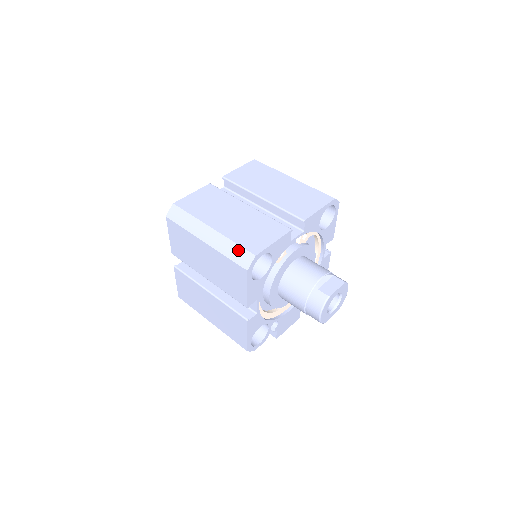
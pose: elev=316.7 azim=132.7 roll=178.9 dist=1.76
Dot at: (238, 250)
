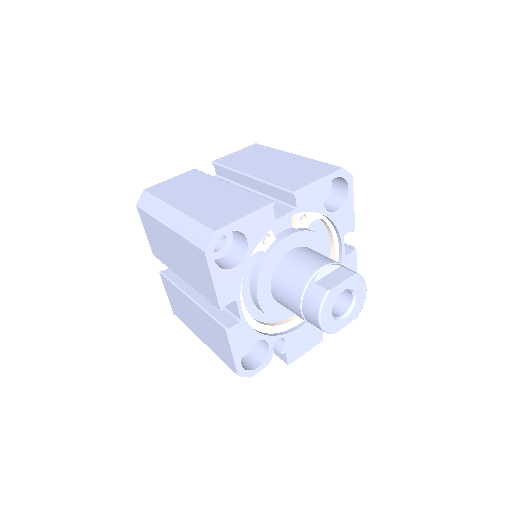
Dot at: (197, 228)
